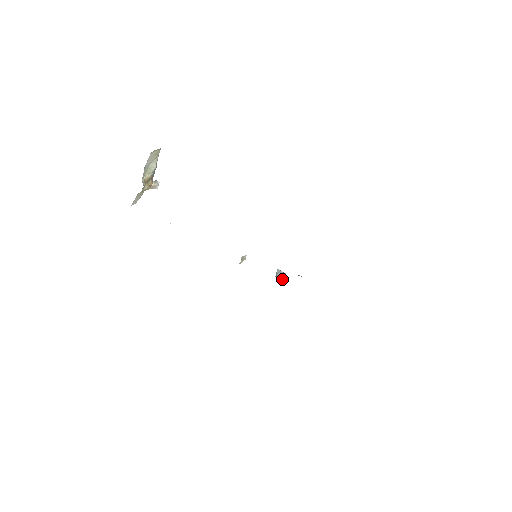
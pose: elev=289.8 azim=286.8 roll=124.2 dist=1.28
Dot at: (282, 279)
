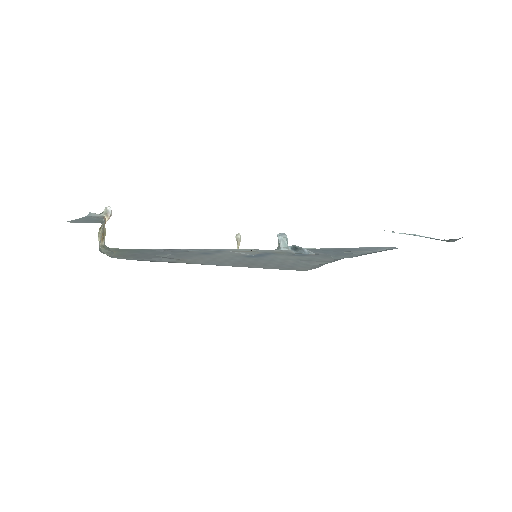
Dot at: (286, 247)
